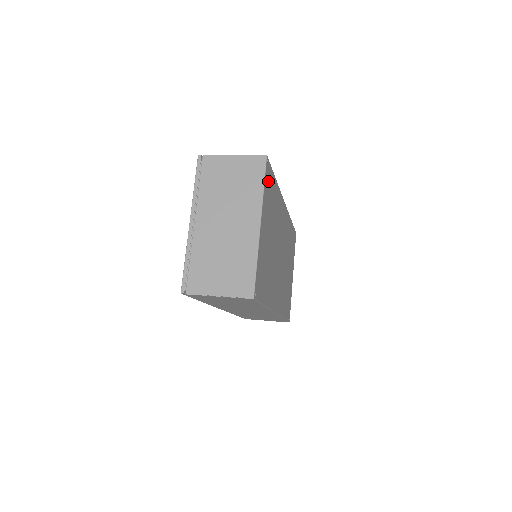
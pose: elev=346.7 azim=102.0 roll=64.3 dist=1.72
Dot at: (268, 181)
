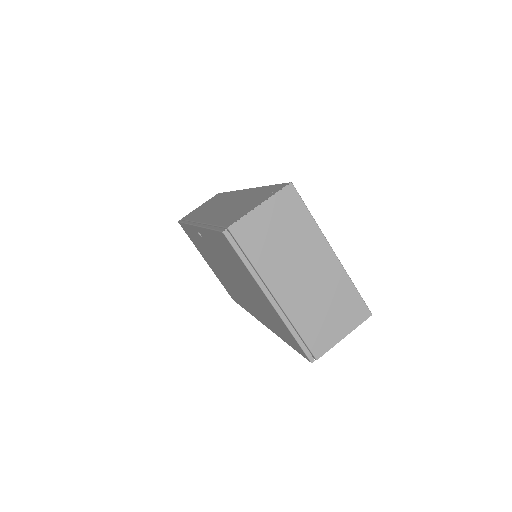
Dot at: occluded
